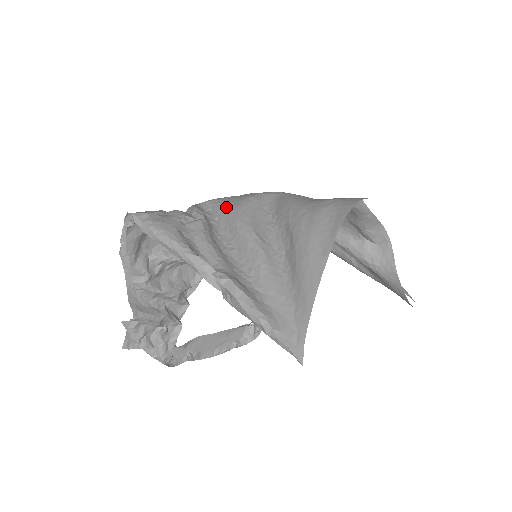
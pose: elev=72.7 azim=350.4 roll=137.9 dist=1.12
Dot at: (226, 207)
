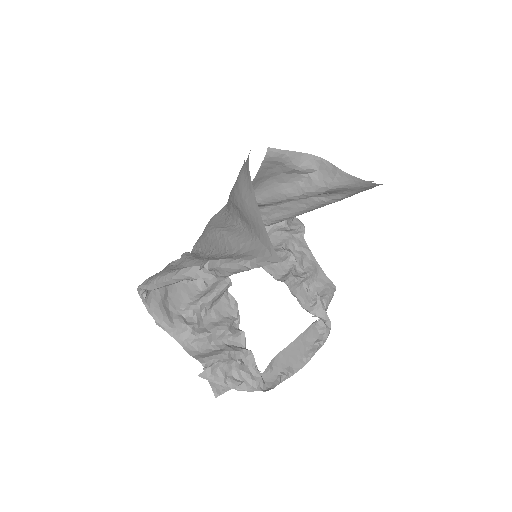
Dot at: (200, 237)
